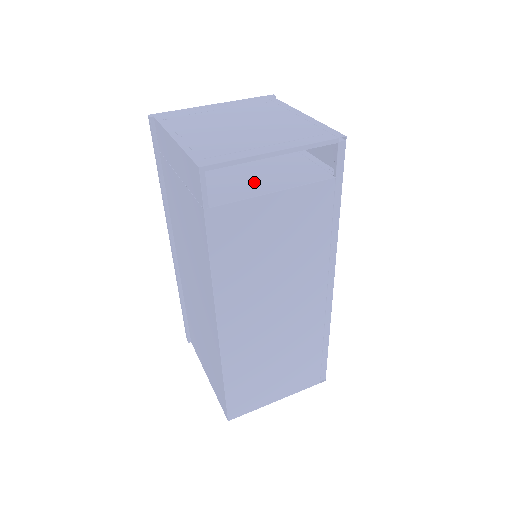
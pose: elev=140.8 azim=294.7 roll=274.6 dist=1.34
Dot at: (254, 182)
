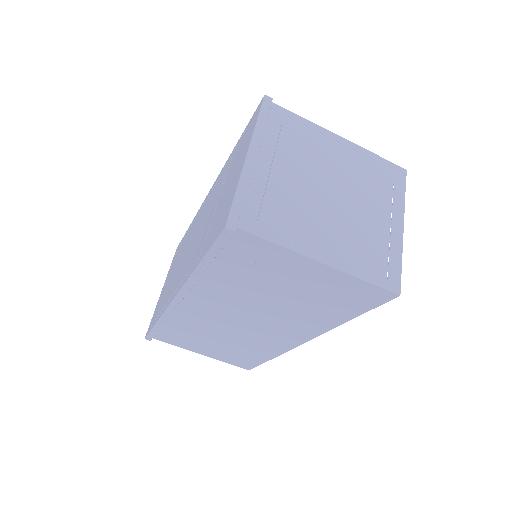
Dot at: occluded
